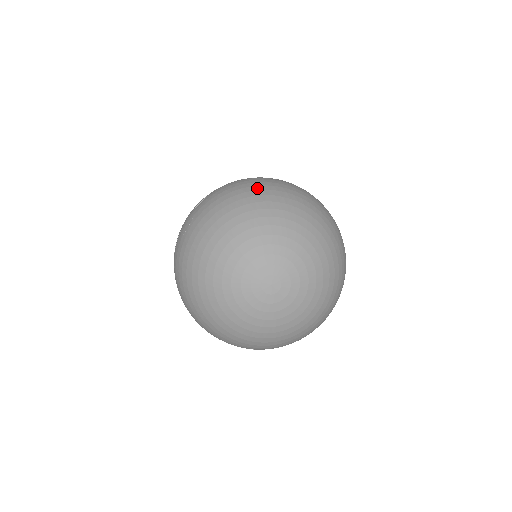
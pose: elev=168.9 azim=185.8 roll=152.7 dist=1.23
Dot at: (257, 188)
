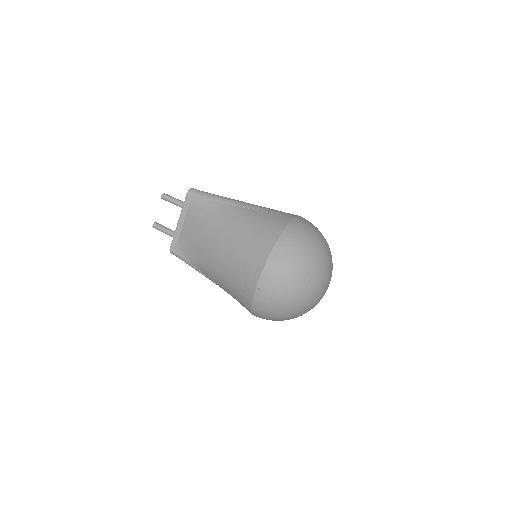
Dot at: (294, 269)
